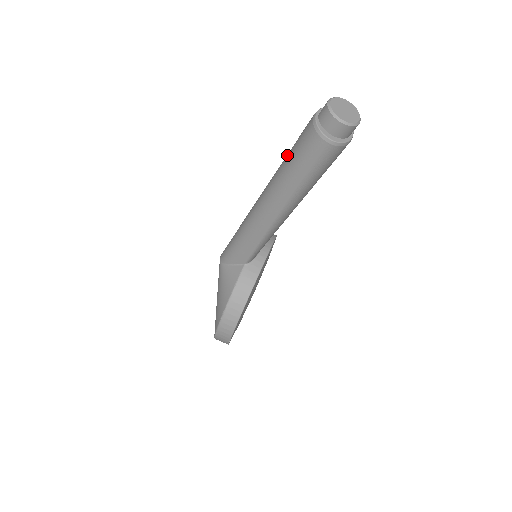
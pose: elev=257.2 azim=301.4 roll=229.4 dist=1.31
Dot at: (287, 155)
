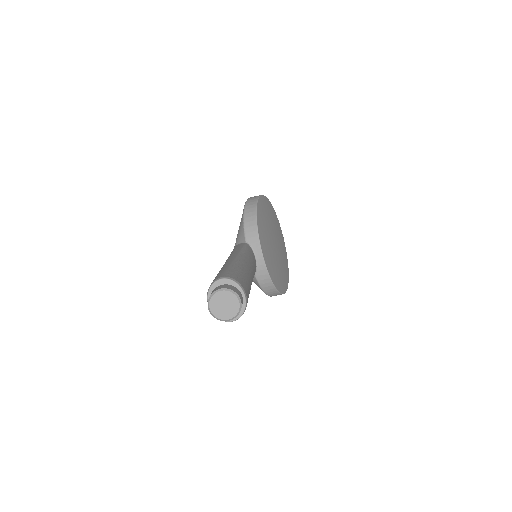
Dot at: occluded
